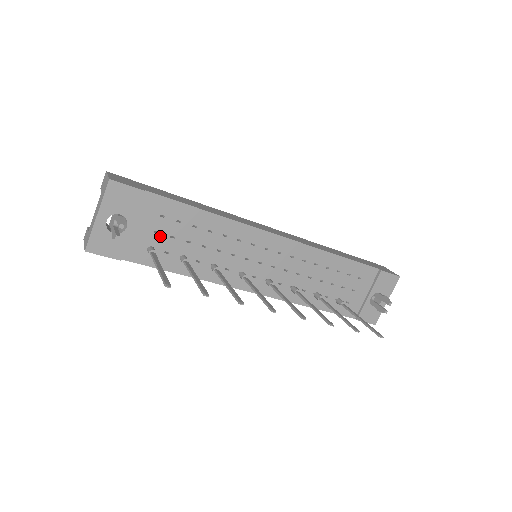
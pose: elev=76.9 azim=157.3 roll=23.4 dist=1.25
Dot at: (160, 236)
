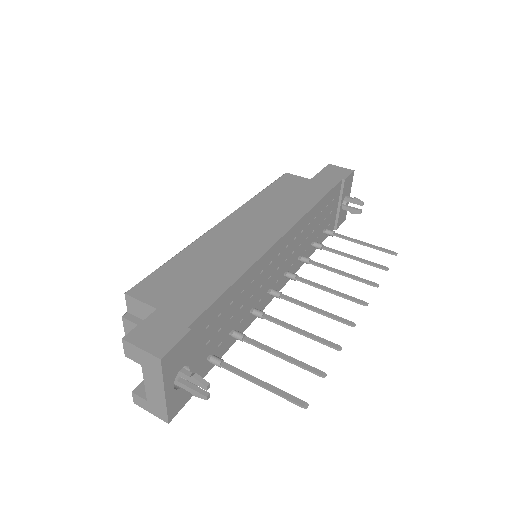
Dot at: (211, 341)
